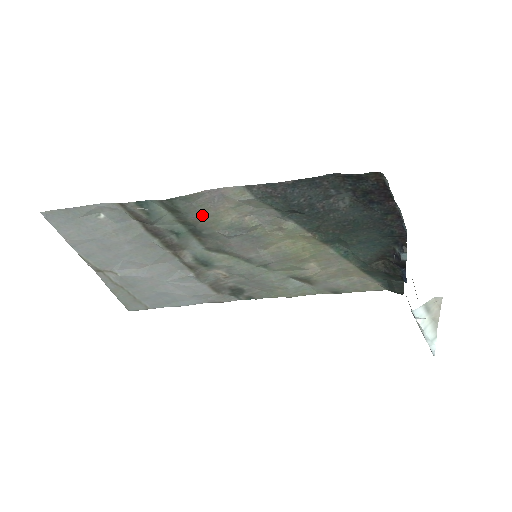
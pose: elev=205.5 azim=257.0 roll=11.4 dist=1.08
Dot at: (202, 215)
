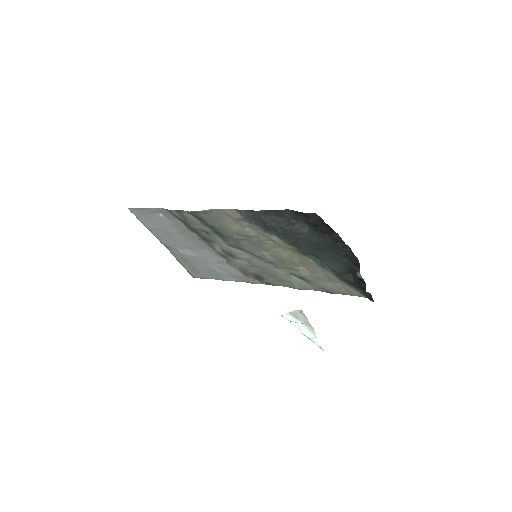
Dot at: (217, 223)
